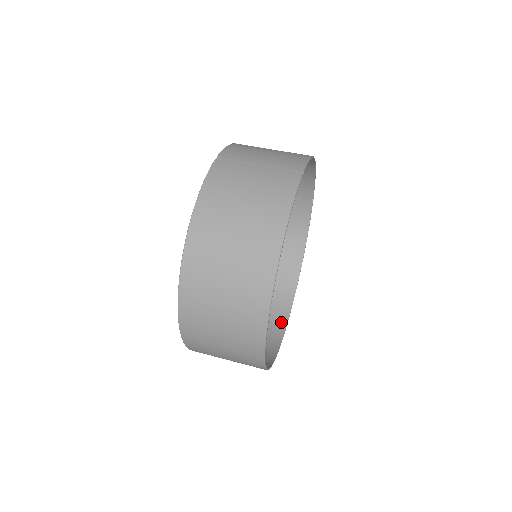
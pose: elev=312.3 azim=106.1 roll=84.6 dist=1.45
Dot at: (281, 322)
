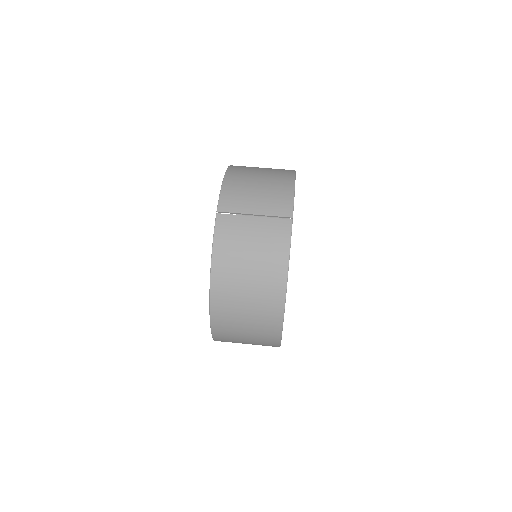
Dot at: occluded
